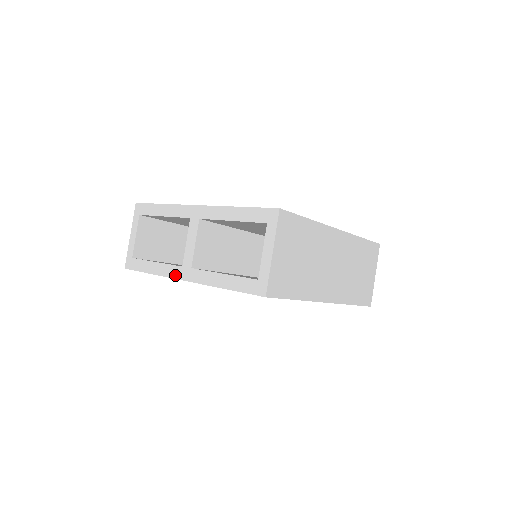
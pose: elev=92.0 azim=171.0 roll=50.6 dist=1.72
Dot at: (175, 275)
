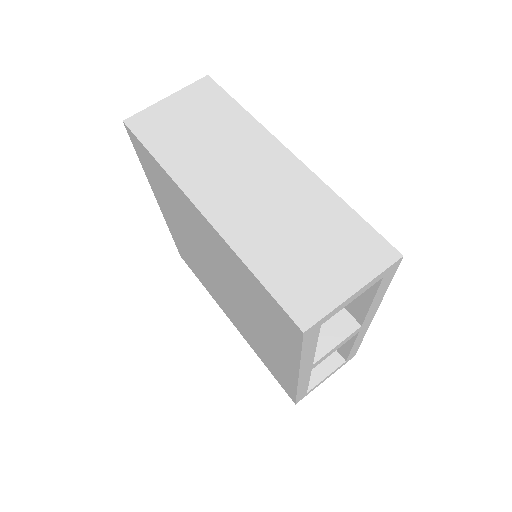
Dot at: occluded
